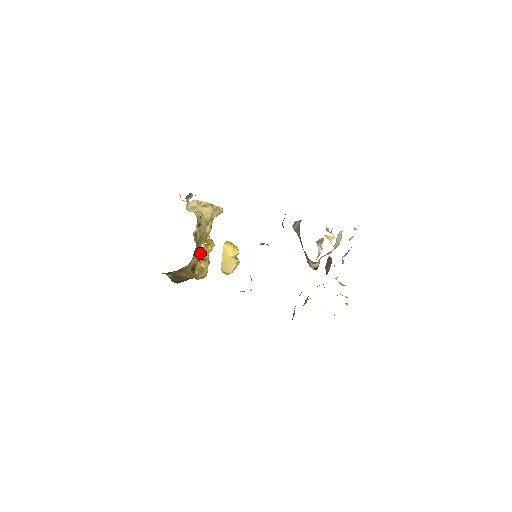
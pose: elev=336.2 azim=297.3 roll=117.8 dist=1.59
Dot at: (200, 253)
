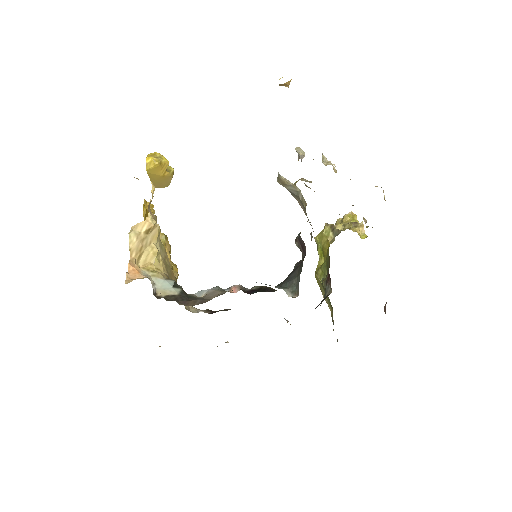
Dot at: occluded
